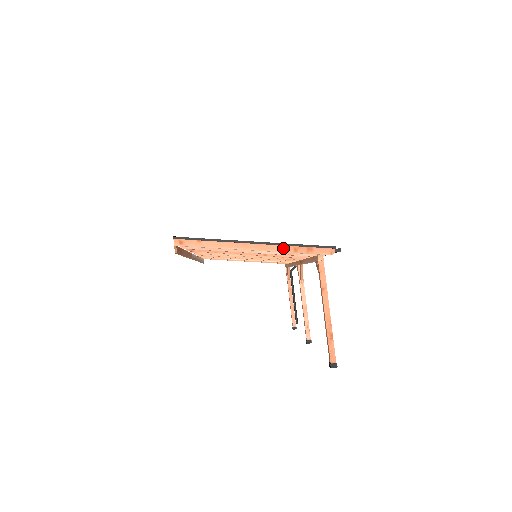
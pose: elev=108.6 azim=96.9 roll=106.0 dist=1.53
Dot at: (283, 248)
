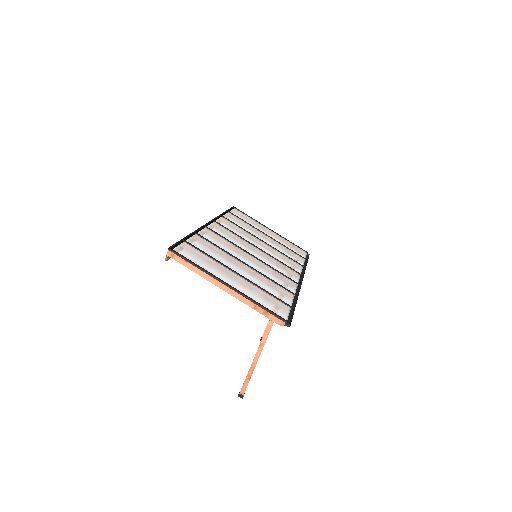
Dot at: (246, 301)
